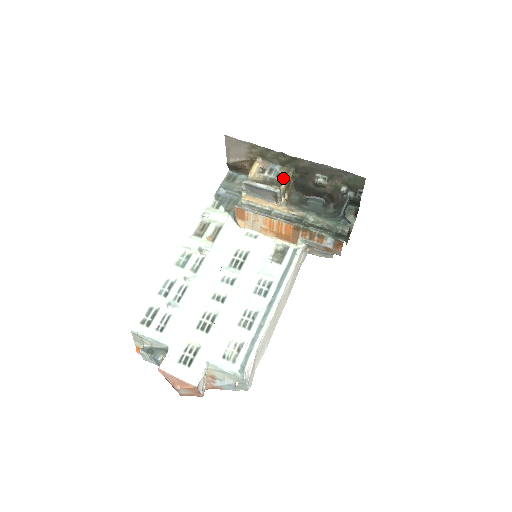
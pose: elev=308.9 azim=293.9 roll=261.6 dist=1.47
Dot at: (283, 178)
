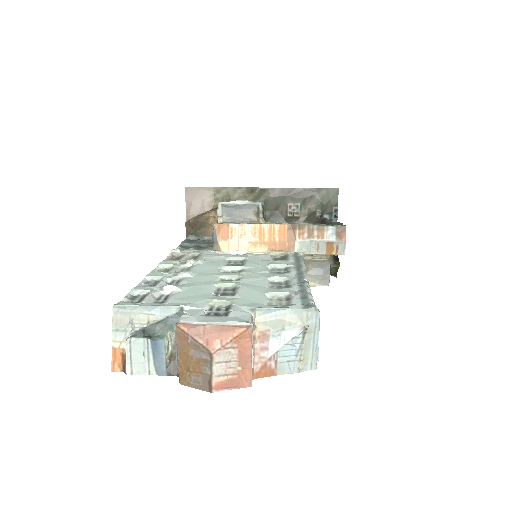
Dot at: occluded
